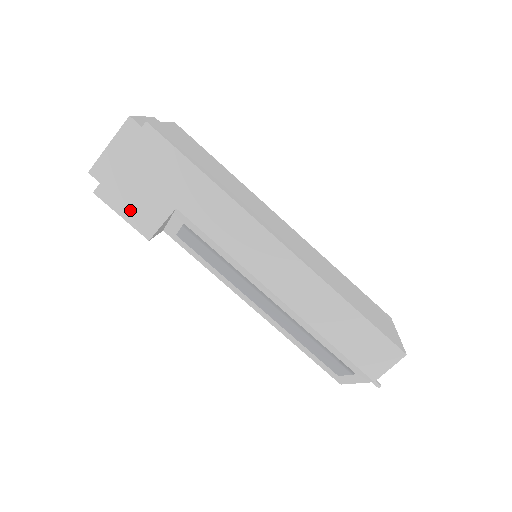
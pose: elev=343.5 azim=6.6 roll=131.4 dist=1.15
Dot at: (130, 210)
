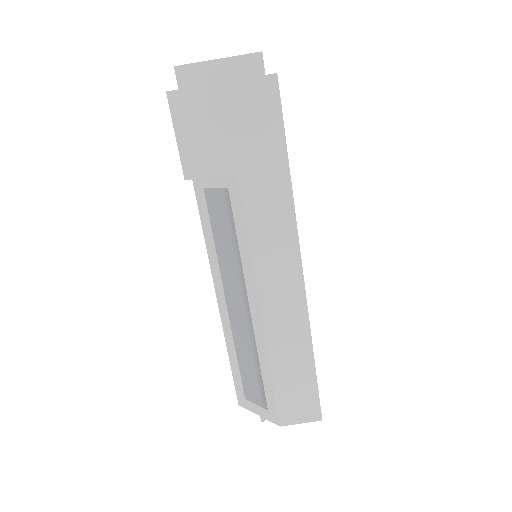
Dot at: (190, 138)
